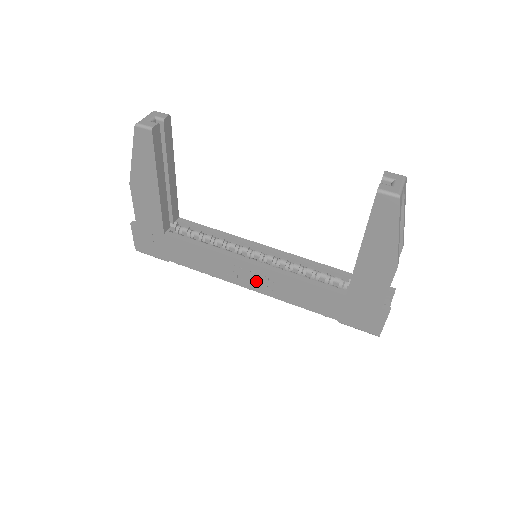
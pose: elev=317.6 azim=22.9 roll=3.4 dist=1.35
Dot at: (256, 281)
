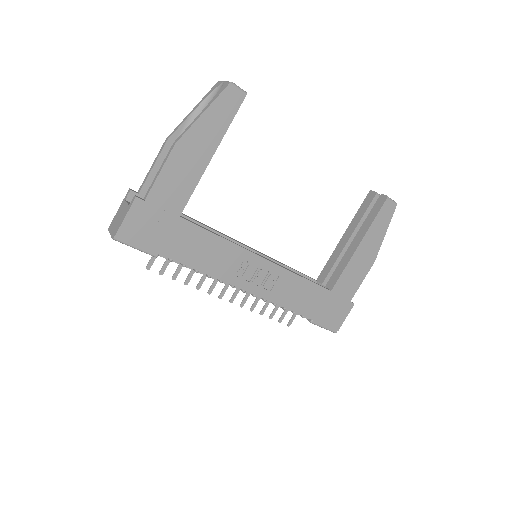
Dot at: (258, 281)
